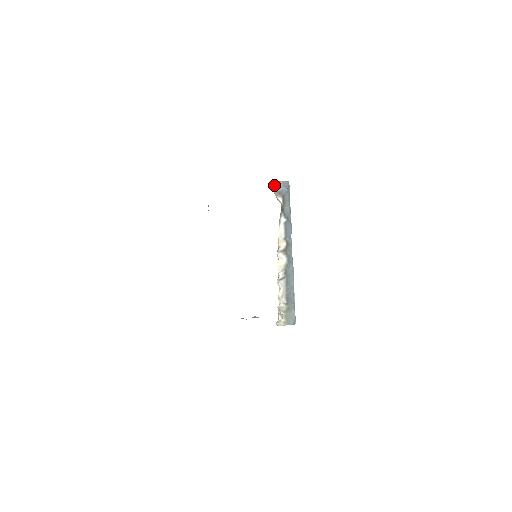
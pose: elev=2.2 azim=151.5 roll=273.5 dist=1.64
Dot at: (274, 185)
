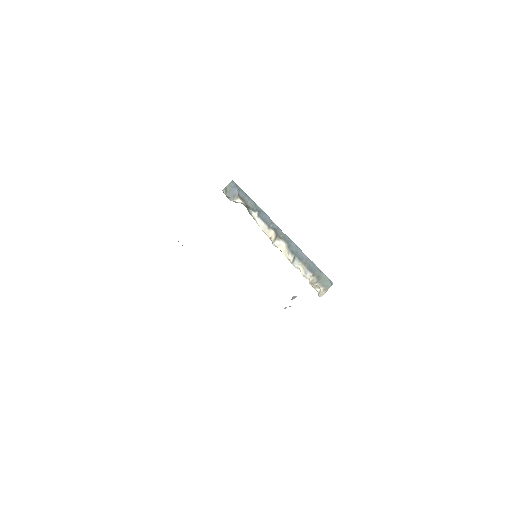
Dot at: occluded
